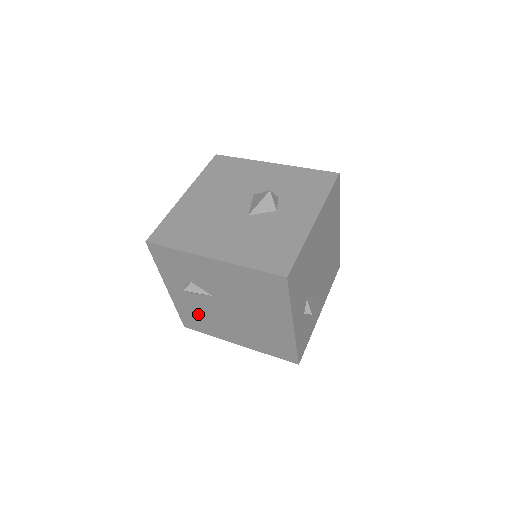
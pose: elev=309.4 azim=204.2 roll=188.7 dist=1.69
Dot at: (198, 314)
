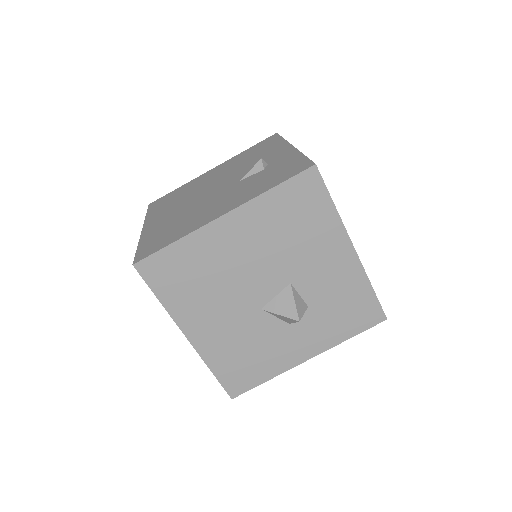
Dot at: occluded
